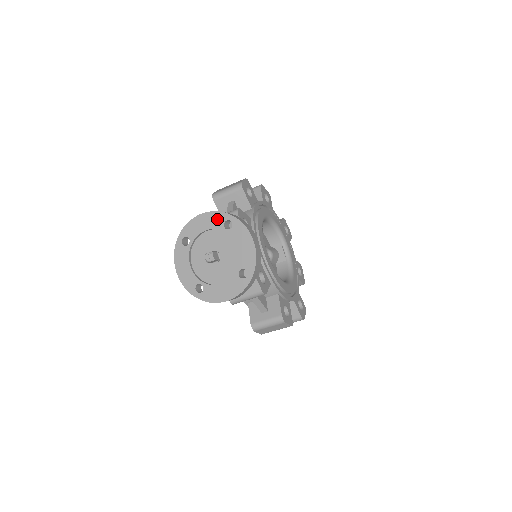
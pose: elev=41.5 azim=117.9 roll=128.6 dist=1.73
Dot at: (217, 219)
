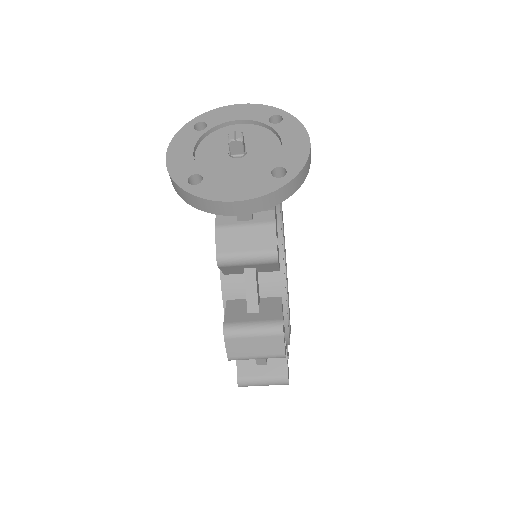
Dot at: (261, 111)
